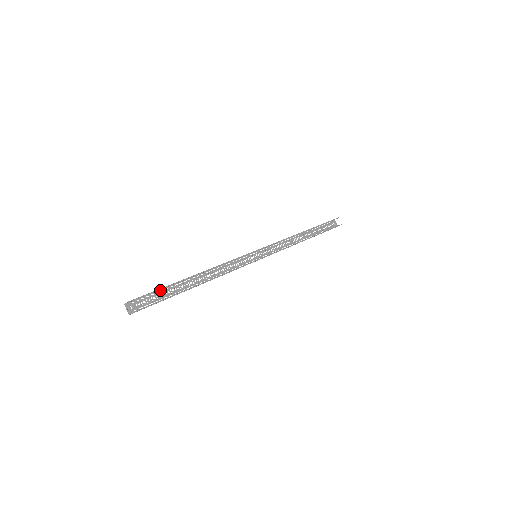
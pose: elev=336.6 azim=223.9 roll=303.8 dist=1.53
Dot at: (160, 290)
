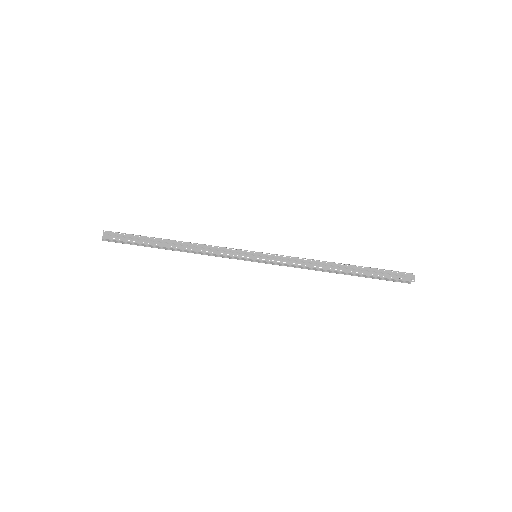
Dot at: (139, 235)
